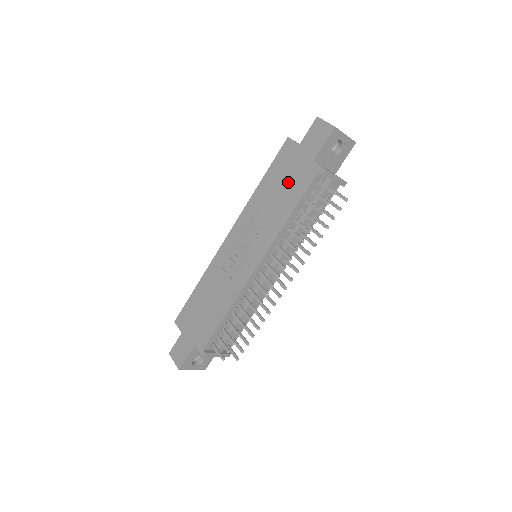
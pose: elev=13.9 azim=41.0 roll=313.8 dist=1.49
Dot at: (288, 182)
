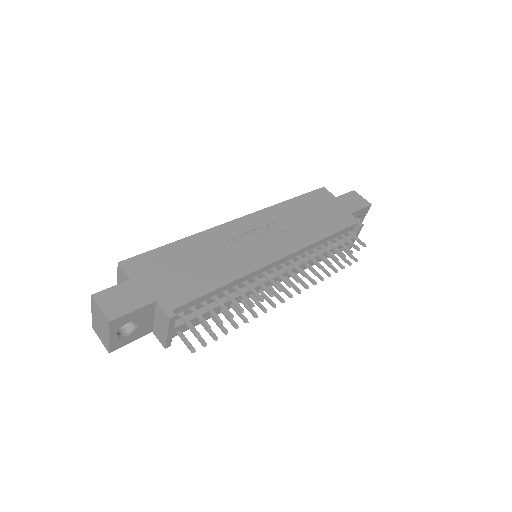
Dot at: (324, 214)
